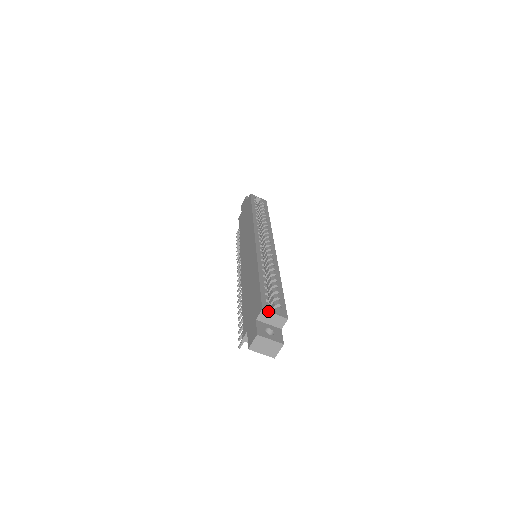
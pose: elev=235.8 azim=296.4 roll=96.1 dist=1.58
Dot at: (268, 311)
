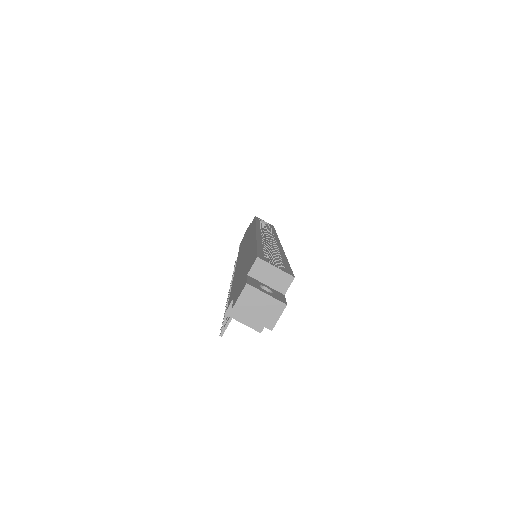
Dot at: (266, 261)
